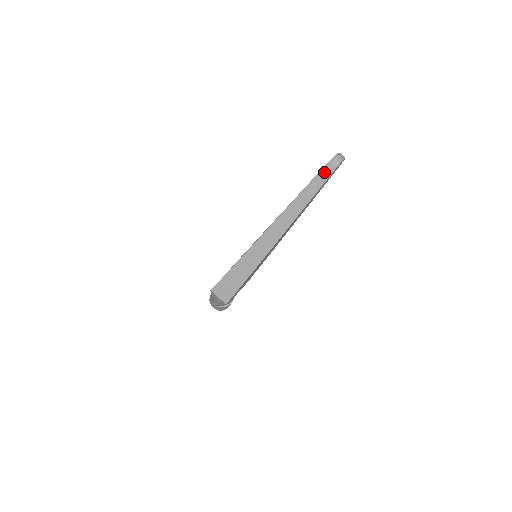
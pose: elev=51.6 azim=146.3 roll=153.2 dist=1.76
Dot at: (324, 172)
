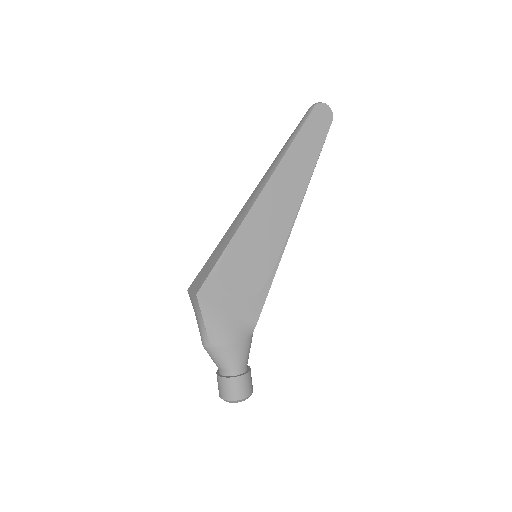
Dot at: (304, 116)
